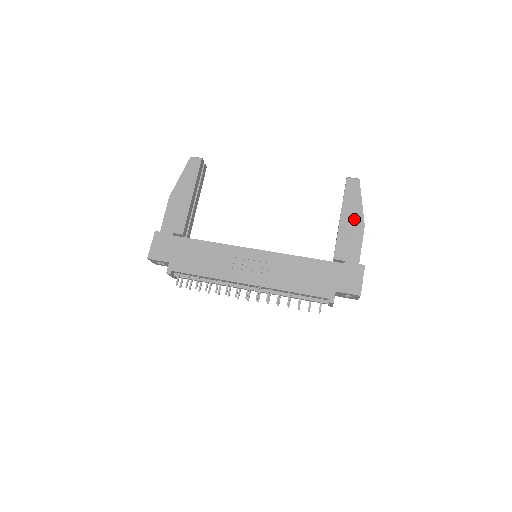
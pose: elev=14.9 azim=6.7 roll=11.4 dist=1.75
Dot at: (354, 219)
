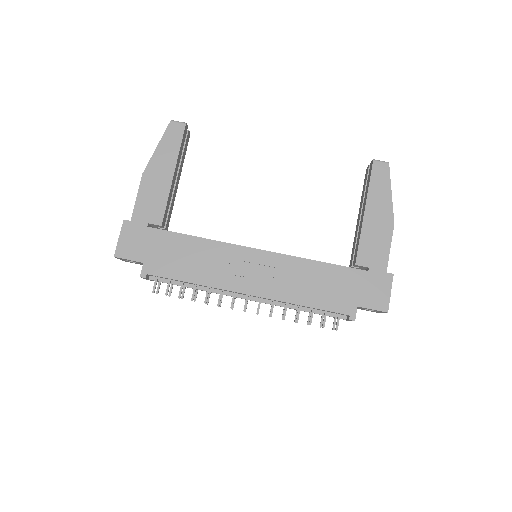
Dot at: (381, 214)
